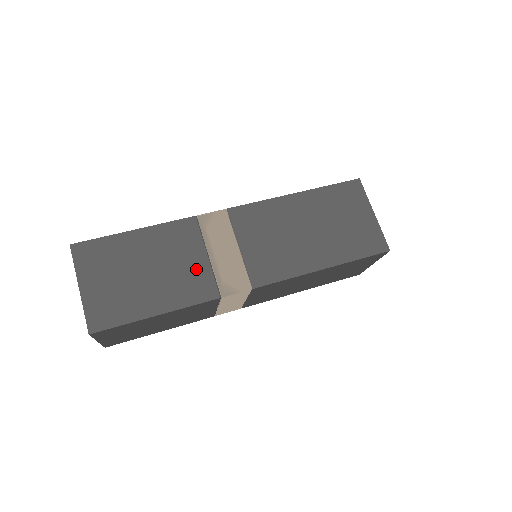
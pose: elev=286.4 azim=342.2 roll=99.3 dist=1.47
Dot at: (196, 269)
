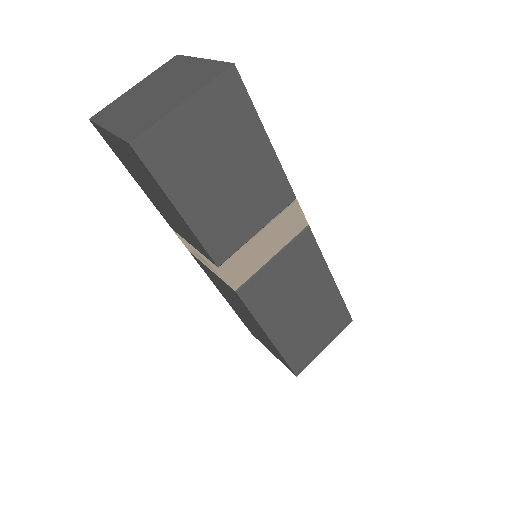
Dot at: occluded
